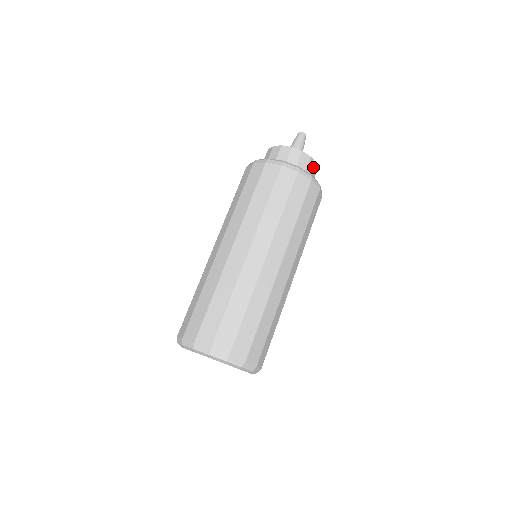
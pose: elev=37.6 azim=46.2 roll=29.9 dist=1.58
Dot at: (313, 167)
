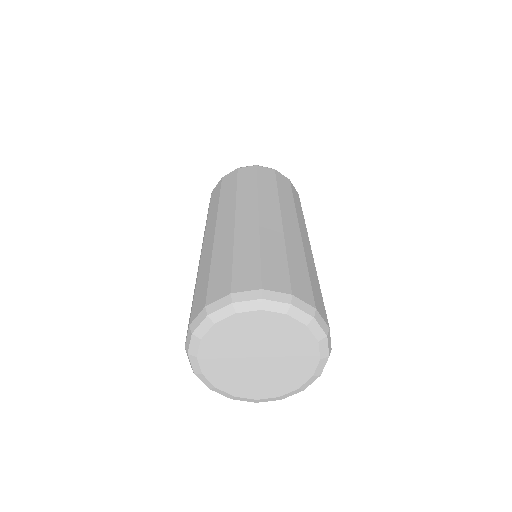
Dot at: occluded
